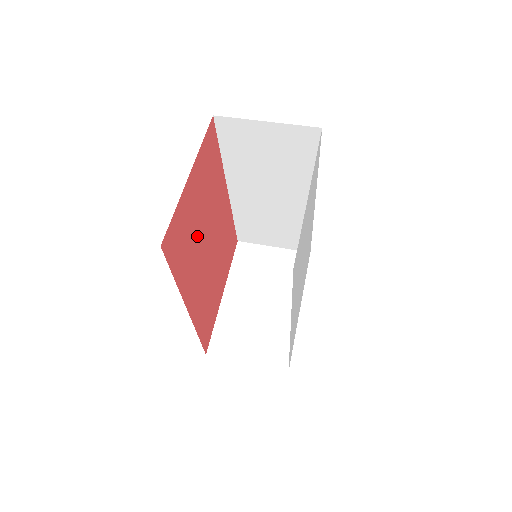
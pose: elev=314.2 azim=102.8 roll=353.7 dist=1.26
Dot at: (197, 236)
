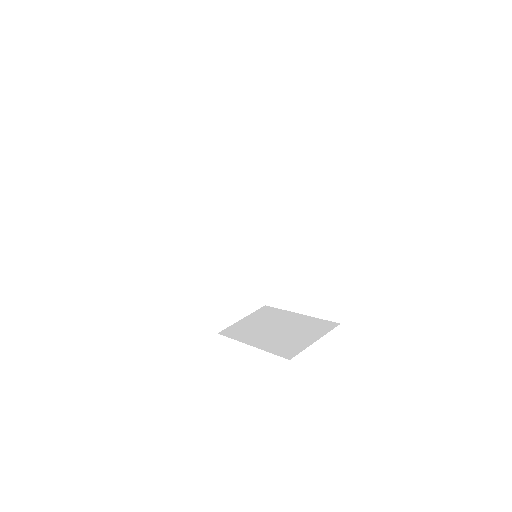
Dot at: occluded
